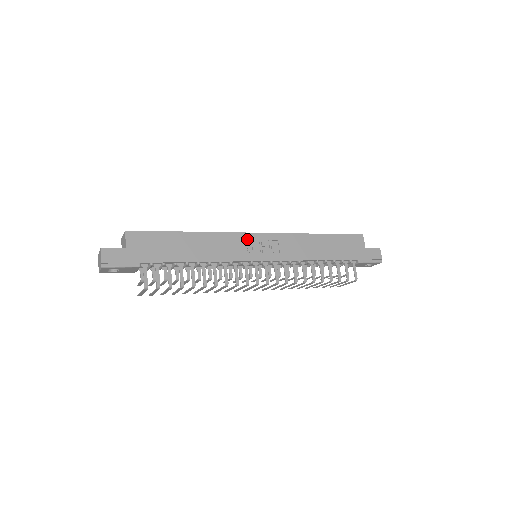
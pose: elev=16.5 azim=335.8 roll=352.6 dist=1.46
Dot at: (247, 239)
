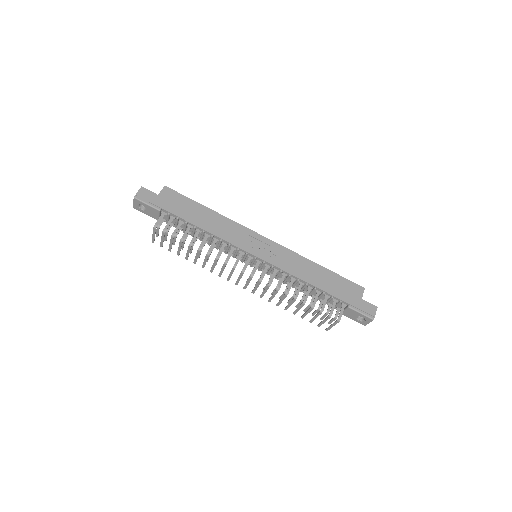
Dot at: (253, 236)
